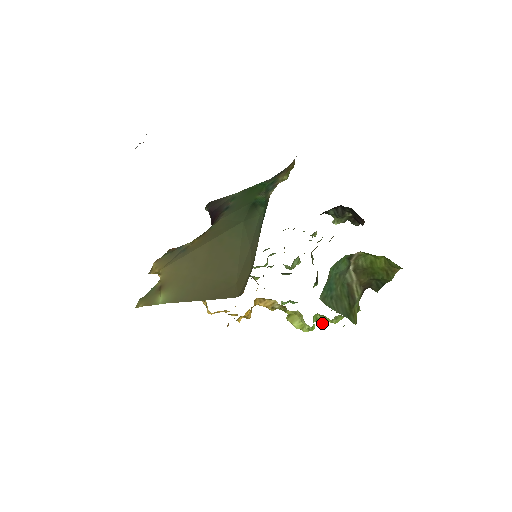
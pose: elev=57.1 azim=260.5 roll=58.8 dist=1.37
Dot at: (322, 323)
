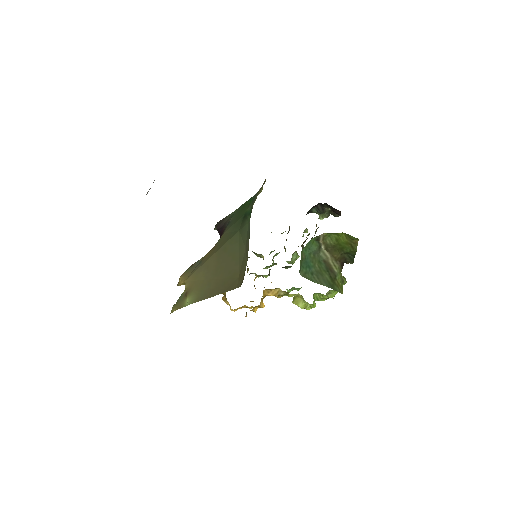
Dot at: occluded
